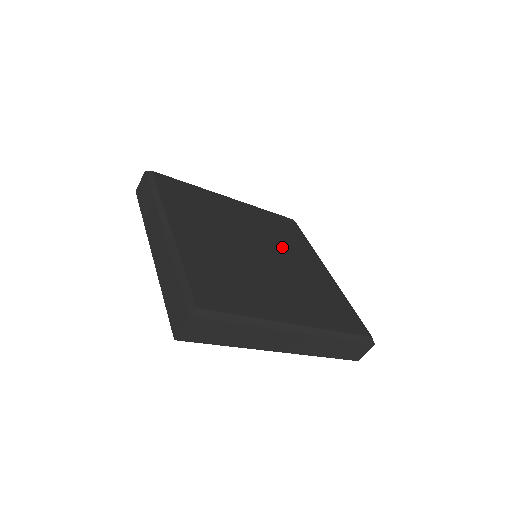
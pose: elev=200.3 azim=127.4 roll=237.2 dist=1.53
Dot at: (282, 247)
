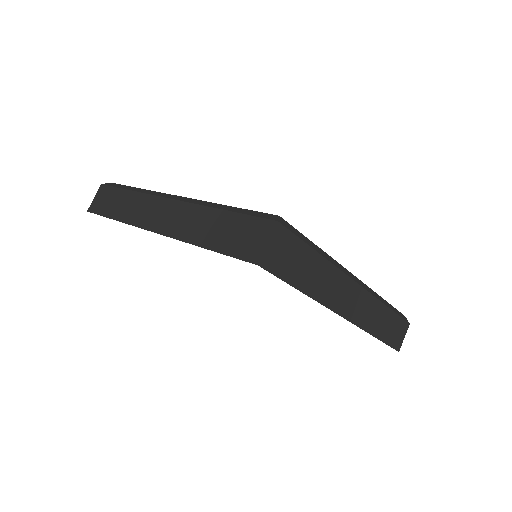
Dot at: occluded
